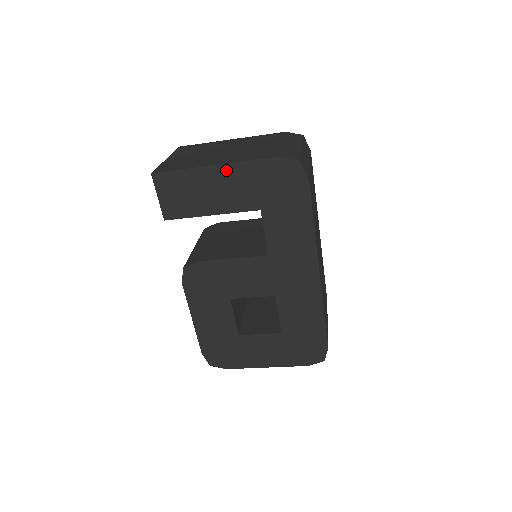
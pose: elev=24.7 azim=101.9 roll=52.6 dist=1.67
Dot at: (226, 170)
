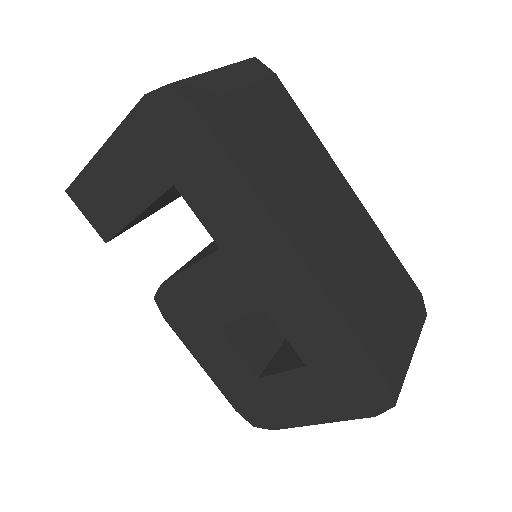
Dot at: (112, 148)
